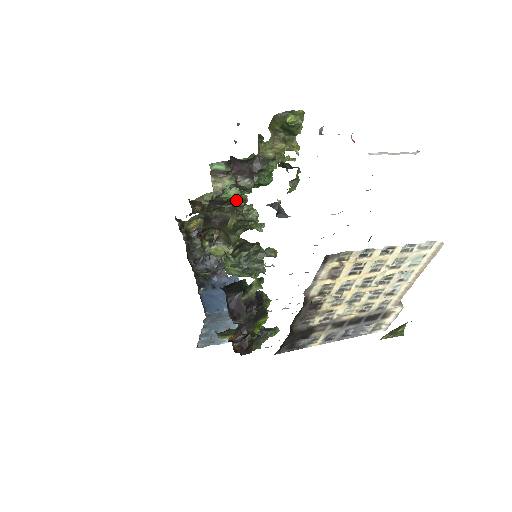
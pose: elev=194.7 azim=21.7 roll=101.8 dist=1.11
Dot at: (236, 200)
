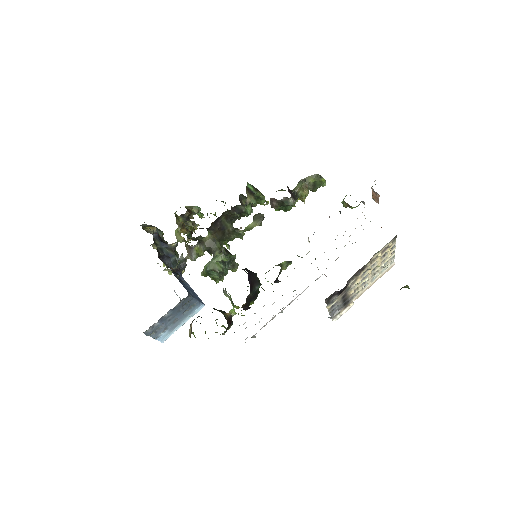
Dot at: (240, 216)
